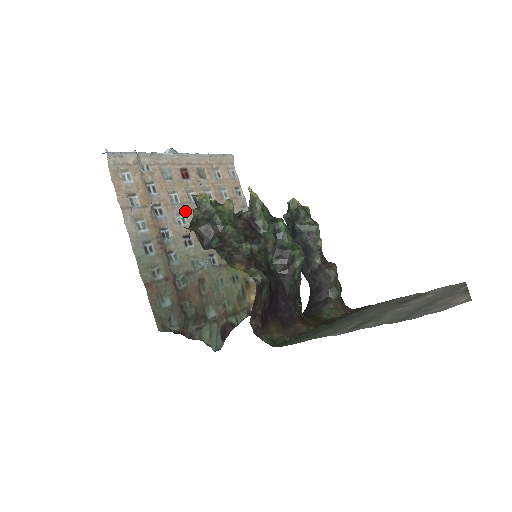
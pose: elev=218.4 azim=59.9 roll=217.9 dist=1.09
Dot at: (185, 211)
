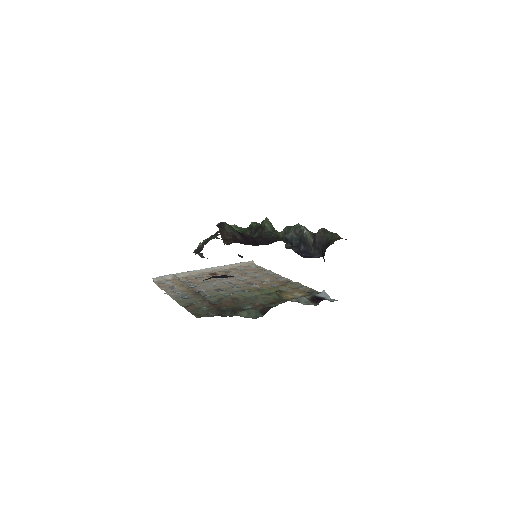
Dot at: (215, 283)
